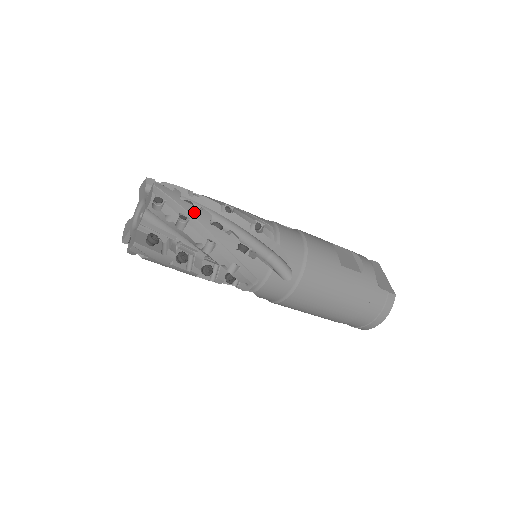
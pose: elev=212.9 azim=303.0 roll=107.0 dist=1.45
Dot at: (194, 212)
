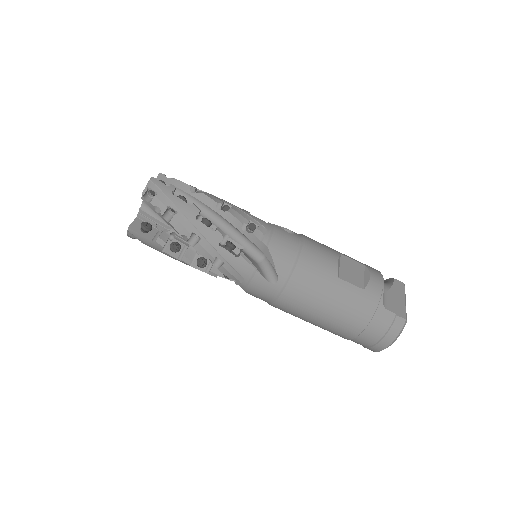
Dot at: (182, 206)
